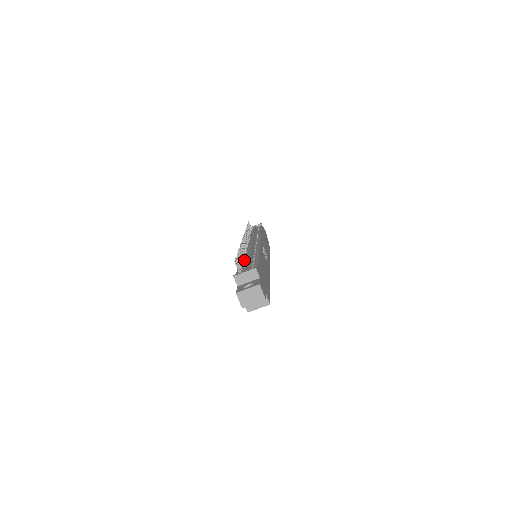
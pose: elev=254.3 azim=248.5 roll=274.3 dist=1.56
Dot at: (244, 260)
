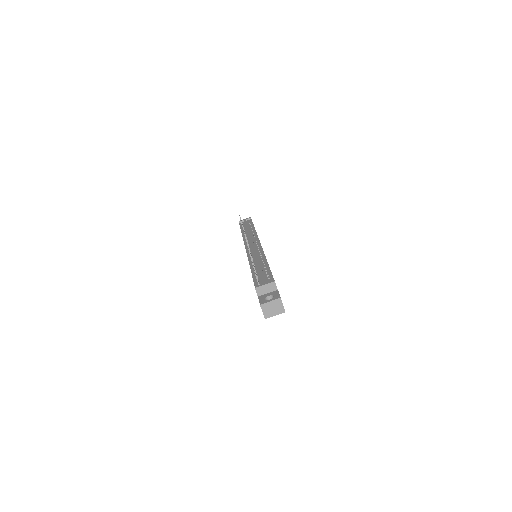
Dot at: (254, 266)
